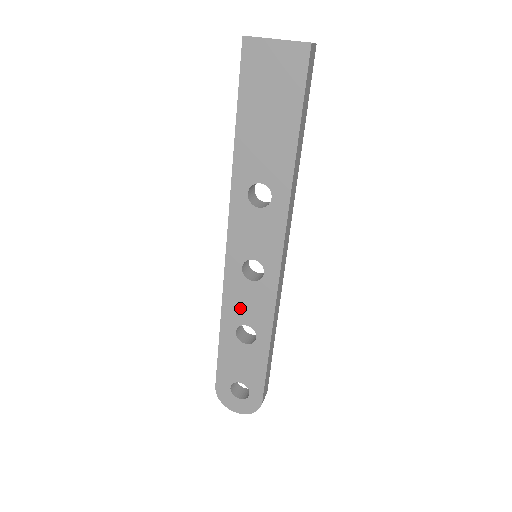
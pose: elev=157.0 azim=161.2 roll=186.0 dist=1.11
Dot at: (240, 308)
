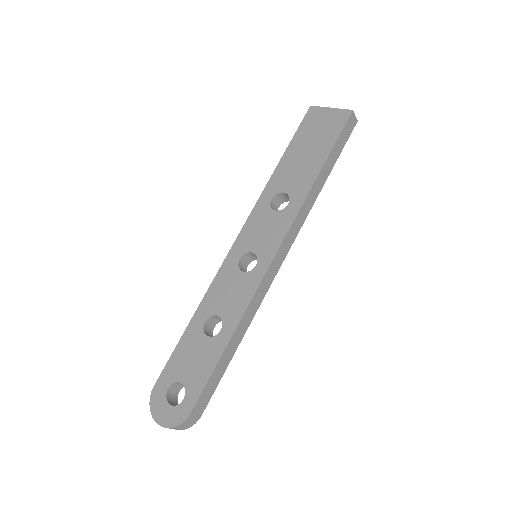
Dot at: (221, 297)
